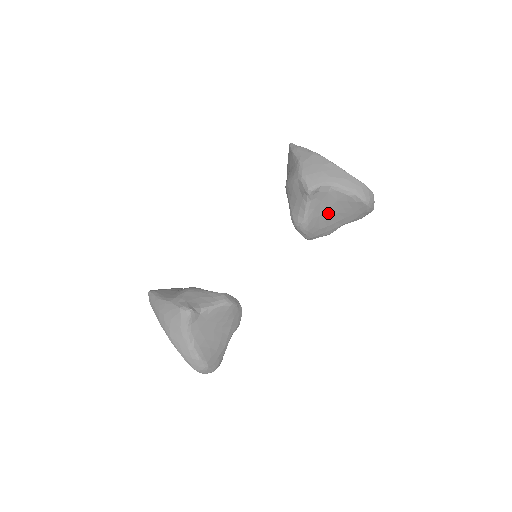
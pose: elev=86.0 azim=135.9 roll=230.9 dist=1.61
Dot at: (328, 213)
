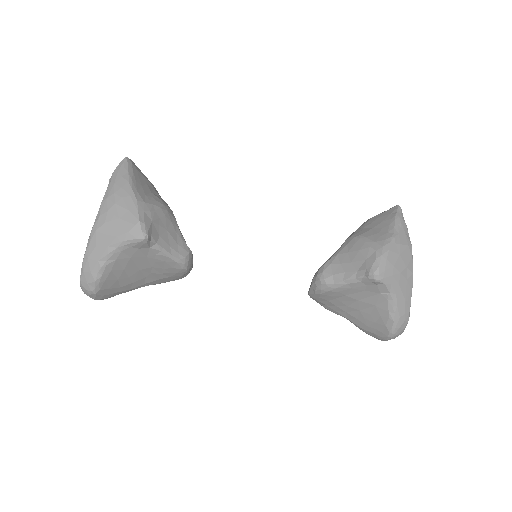
Dot at: (354, 302)
